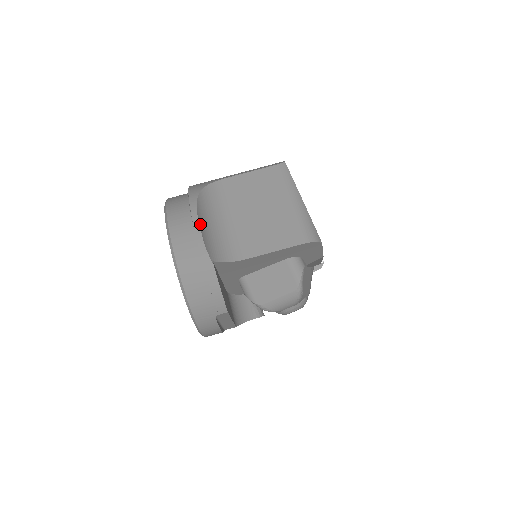
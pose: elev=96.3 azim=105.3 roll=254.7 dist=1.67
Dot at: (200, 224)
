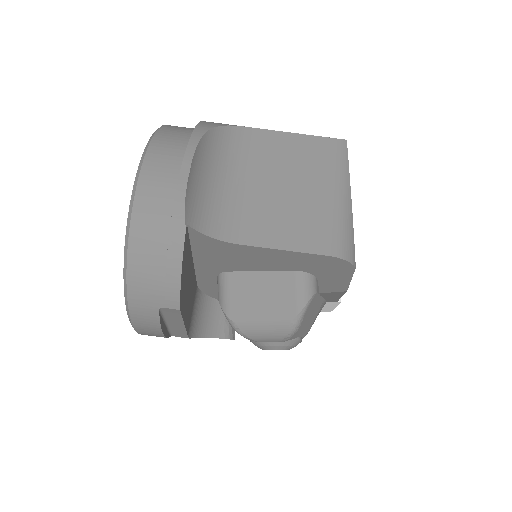
Dot at: (193, 166)
